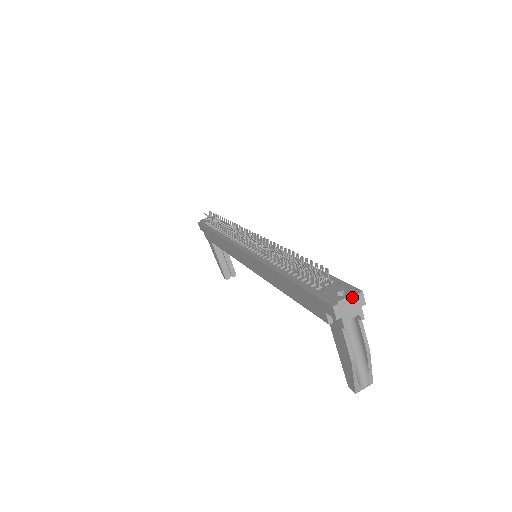
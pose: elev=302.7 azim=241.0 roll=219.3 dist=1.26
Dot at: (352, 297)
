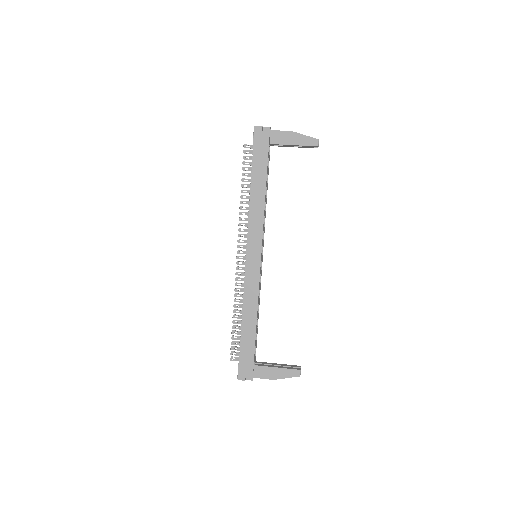
Dot at: occluded
